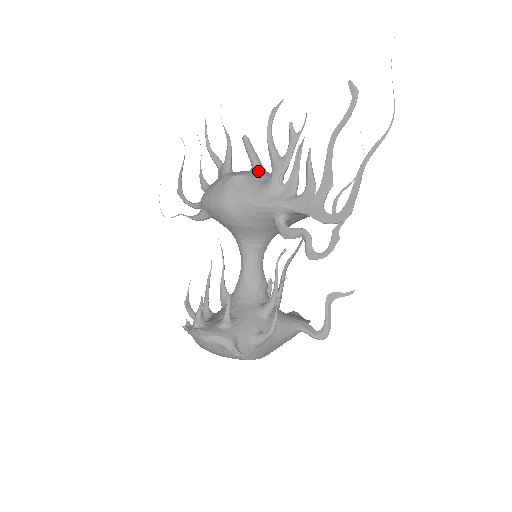
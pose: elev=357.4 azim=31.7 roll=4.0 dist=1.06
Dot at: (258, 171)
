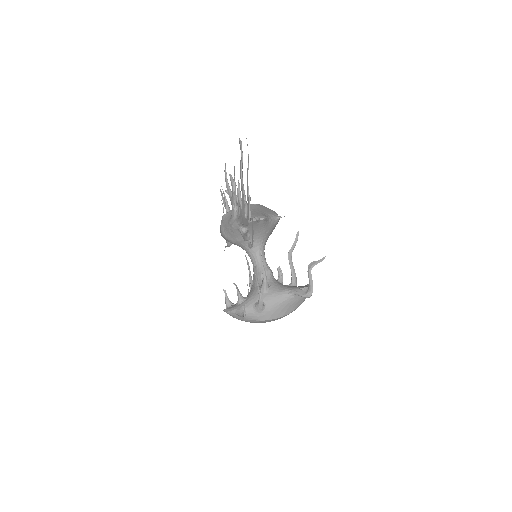
Dot at: occluded
